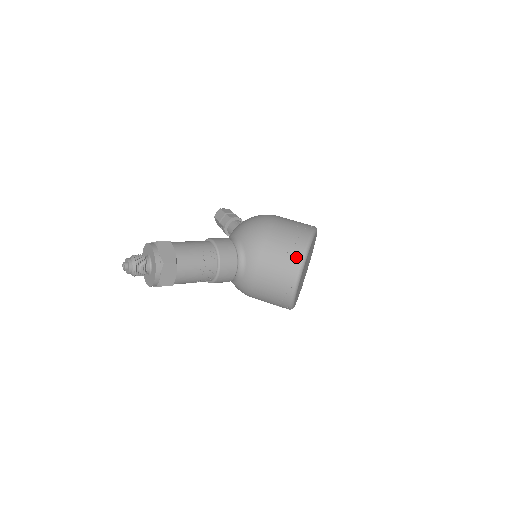
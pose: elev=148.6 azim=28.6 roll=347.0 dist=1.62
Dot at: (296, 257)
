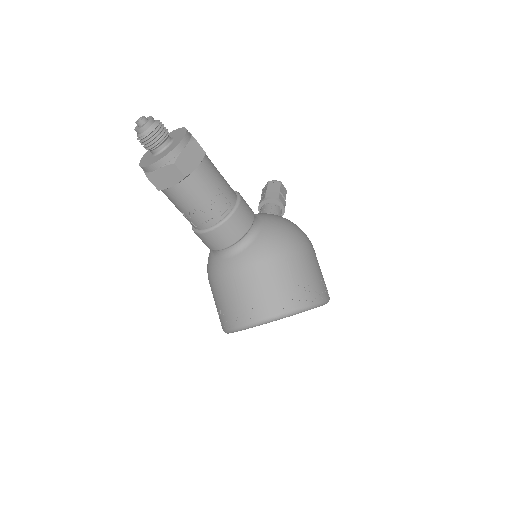
Dot at: (284, 304)
